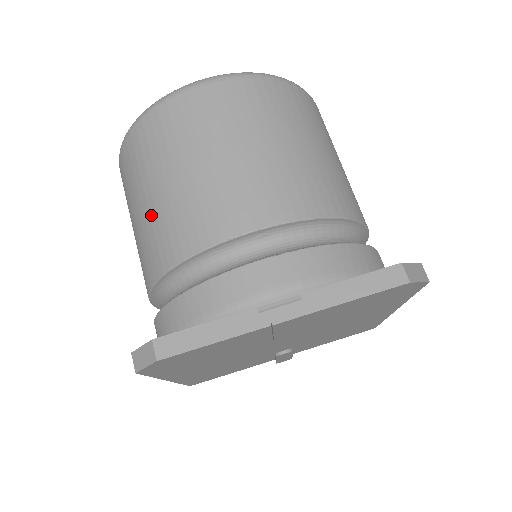
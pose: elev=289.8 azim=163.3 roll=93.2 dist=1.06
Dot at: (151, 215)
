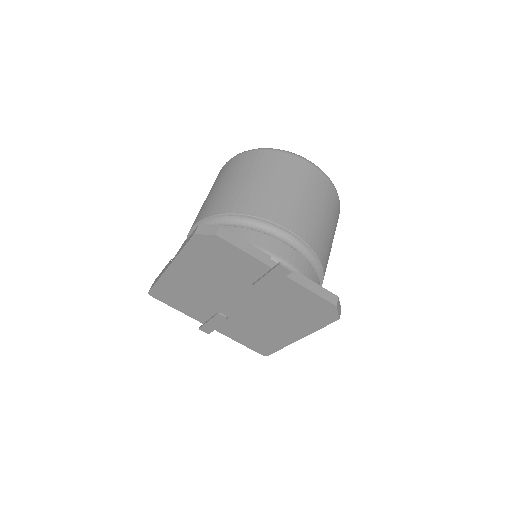
Dot at: (244, 187)
